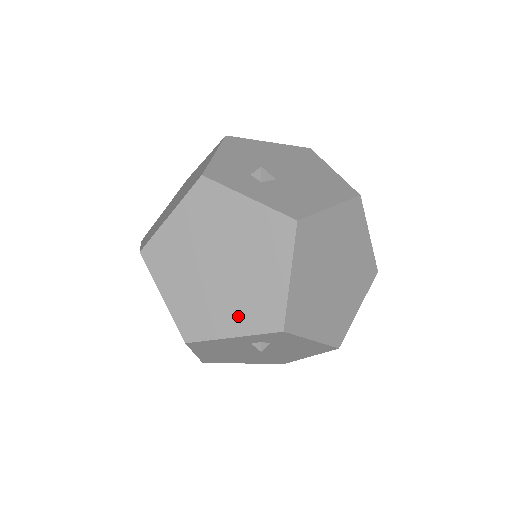
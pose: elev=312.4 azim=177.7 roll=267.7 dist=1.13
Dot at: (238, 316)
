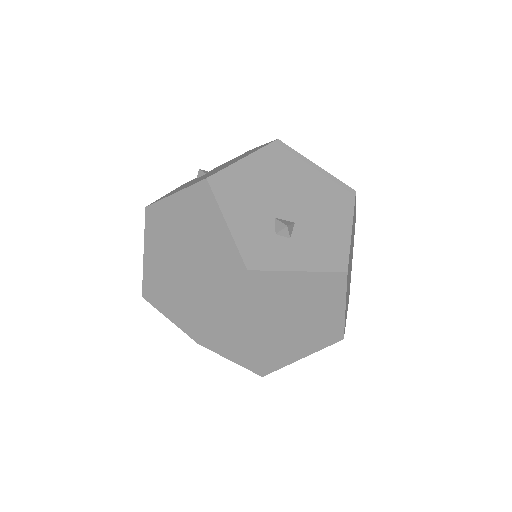
Dot at: (305, 346)
